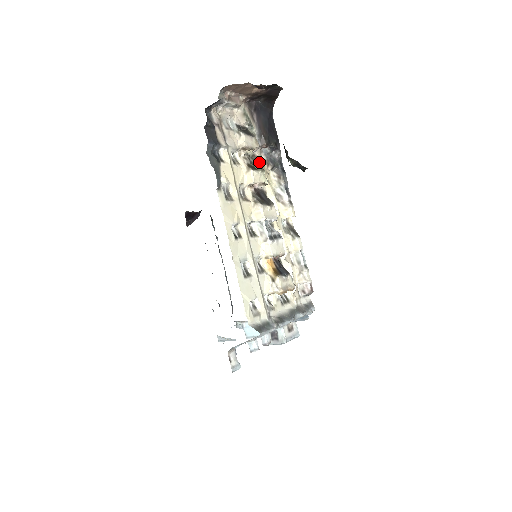
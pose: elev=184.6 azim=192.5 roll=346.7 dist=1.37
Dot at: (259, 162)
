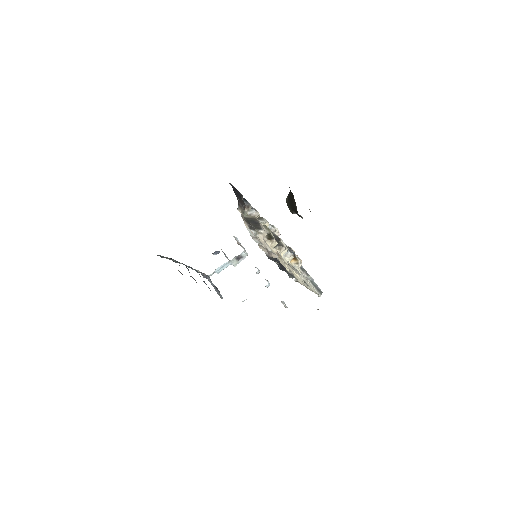
Dot at: occluded
